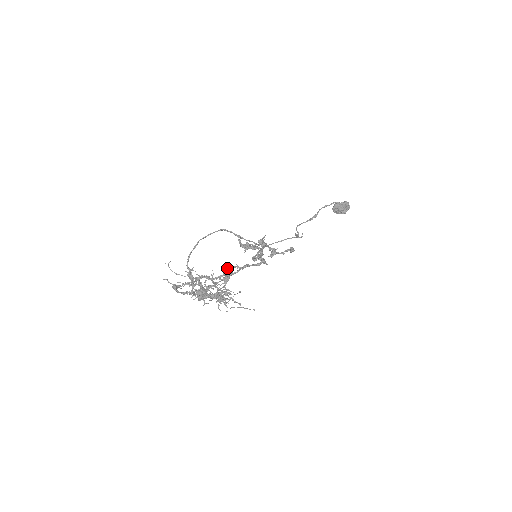
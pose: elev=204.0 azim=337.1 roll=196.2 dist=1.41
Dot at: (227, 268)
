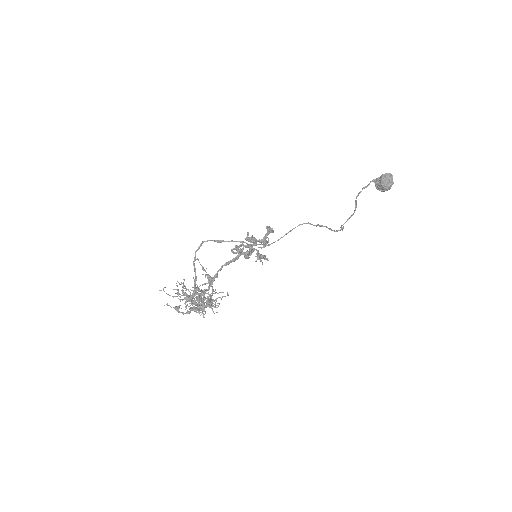
Dot at: (205, 270)
